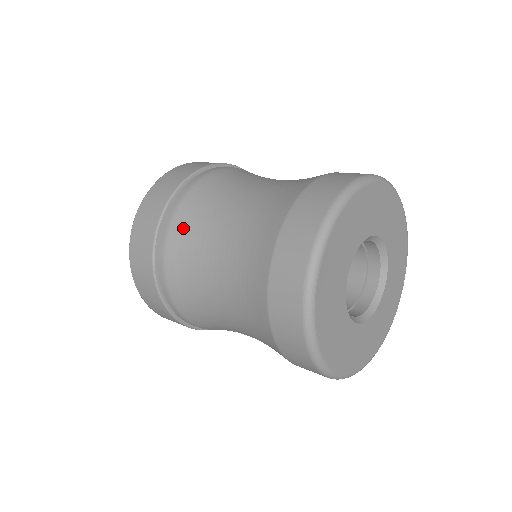
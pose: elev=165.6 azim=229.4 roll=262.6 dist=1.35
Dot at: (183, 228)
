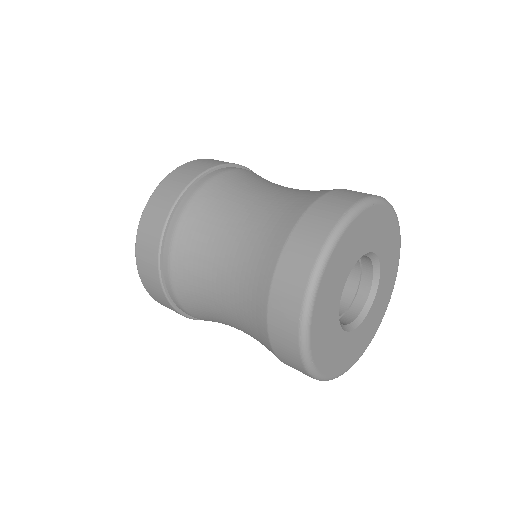
Dot at: (186, 241)
